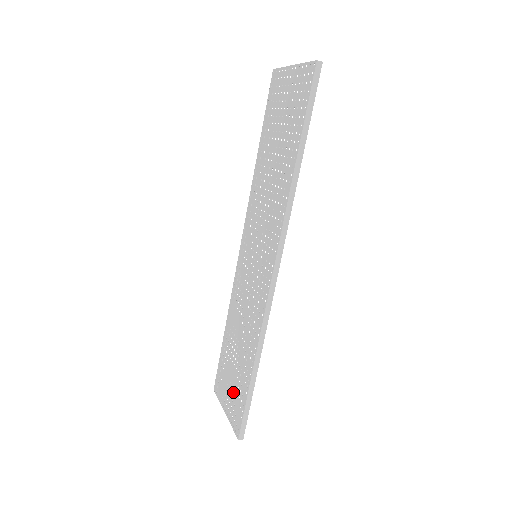
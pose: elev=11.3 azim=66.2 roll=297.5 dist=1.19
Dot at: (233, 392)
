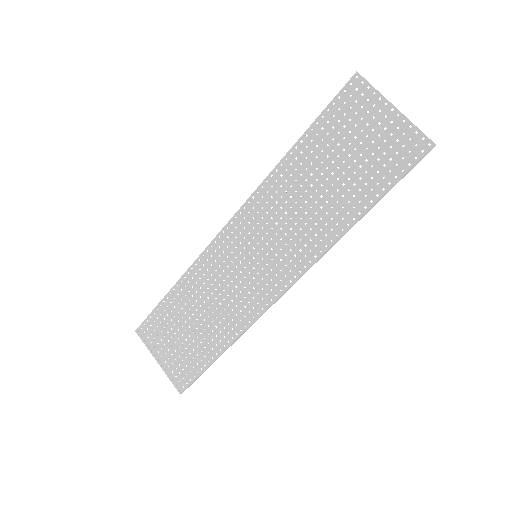
Dot at: (179, 353)
